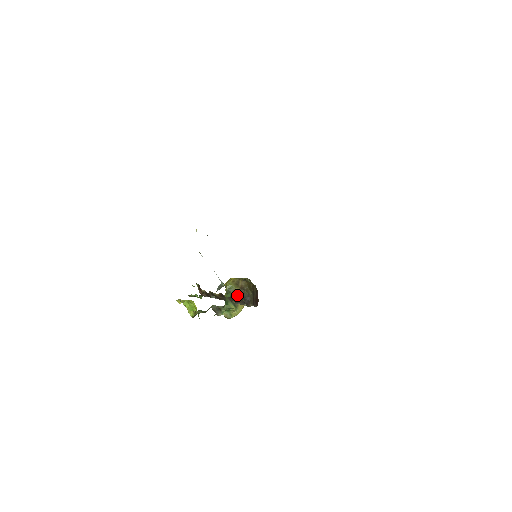
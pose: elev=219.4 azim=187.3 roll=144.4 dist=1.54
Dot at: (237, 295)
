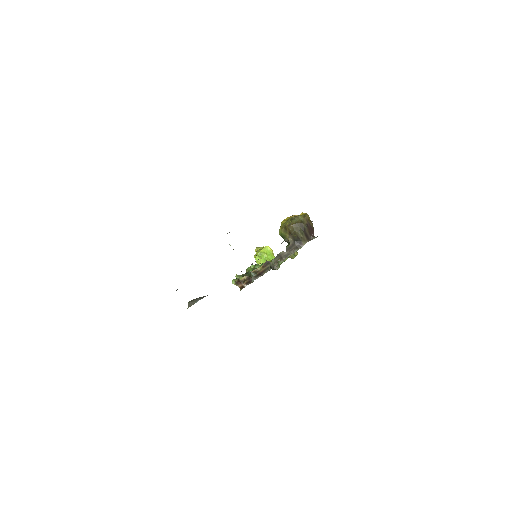
Dot at: (288, 241)
